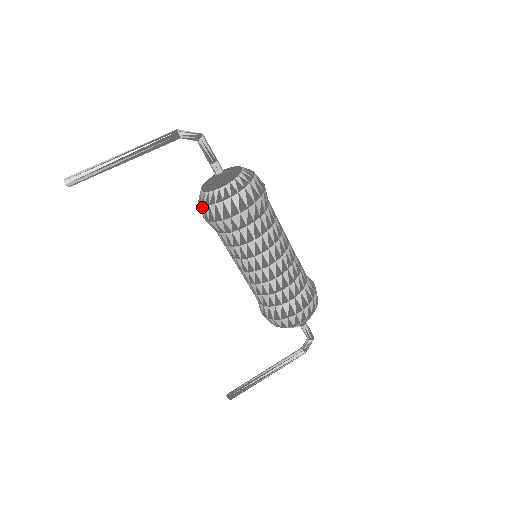
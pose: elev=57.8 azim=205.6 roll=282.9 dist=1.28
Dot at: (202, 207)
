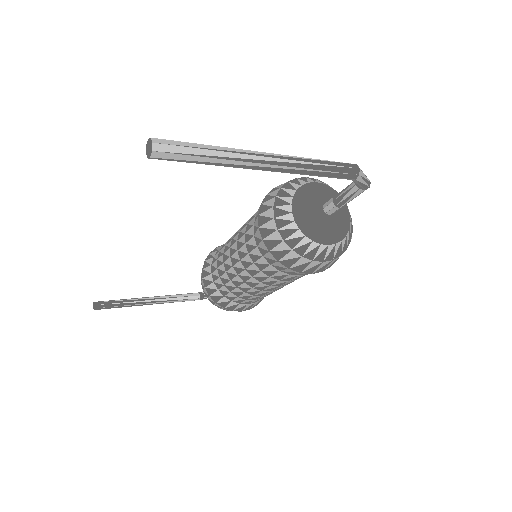
Dot at: (278, 235)
